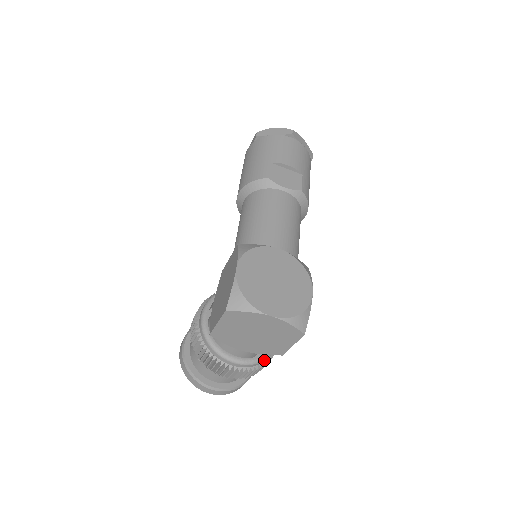
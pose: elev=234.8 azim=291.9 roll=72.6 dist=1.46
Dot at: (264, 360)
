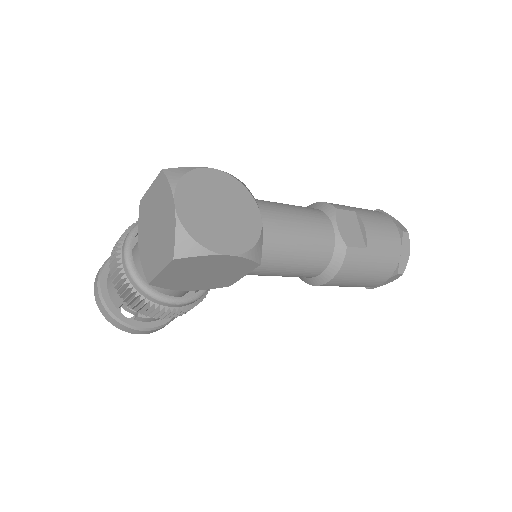
Dot at: (141, 288)
